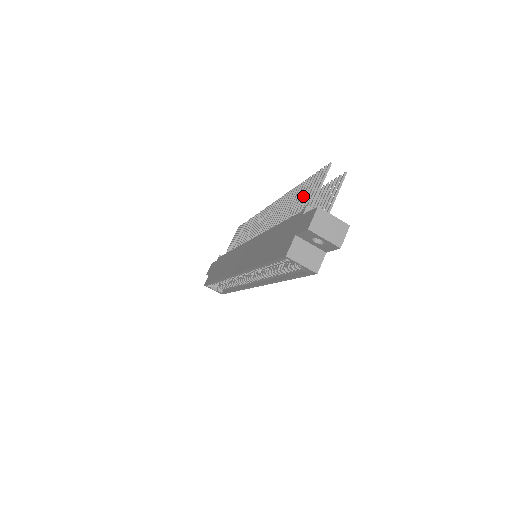
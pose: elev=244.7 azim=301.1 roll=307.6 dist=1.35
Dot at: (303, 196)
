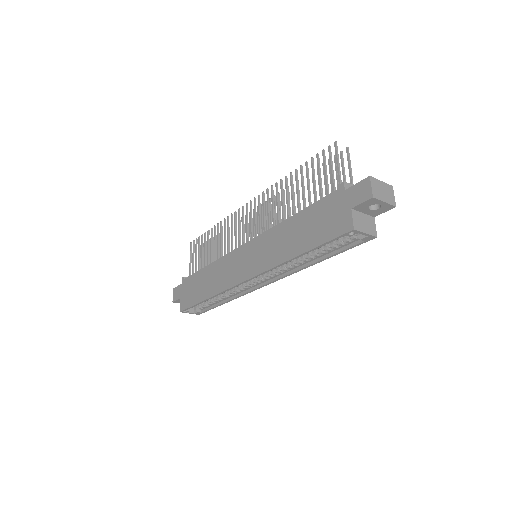
Dot at: (314, 179)
